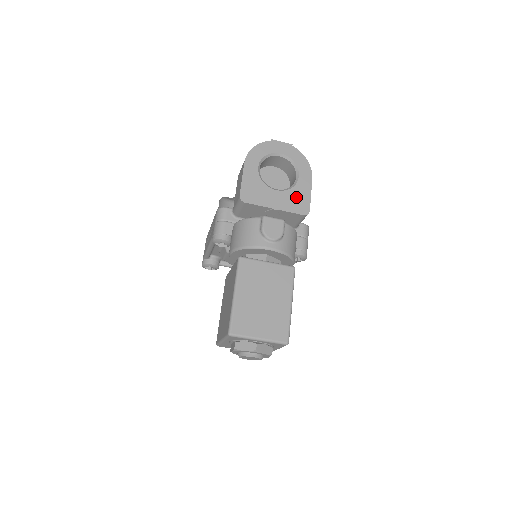
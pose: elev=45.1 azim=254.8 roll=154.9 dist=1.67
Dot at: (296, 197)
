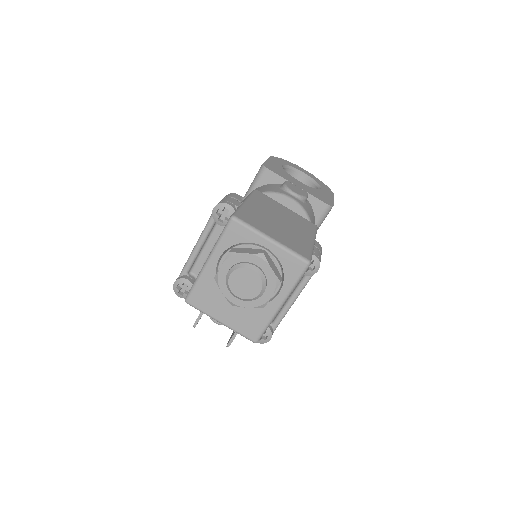
Dot at: (319, 194)
